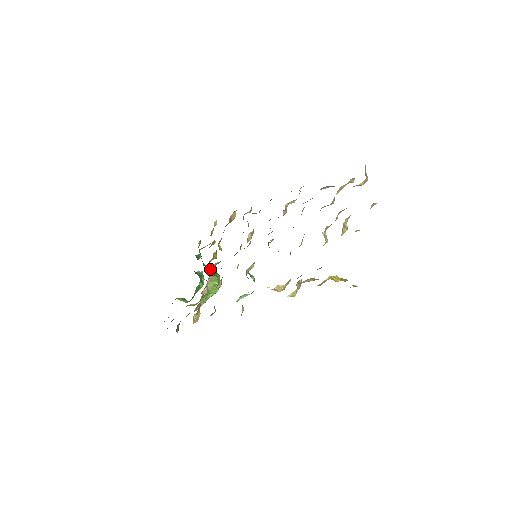
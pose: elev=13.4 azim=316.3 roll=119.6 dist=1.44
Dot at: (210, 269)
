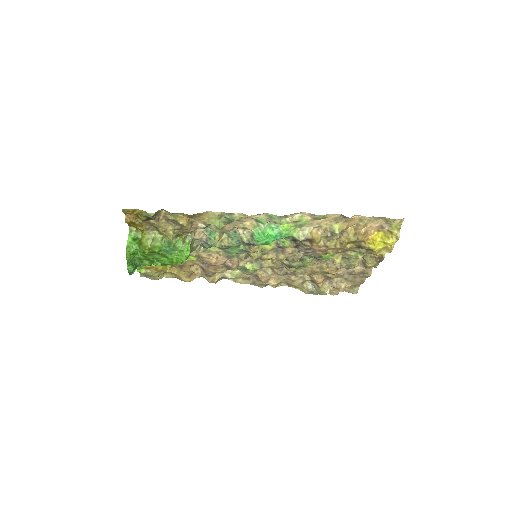
Dot at: occluded
